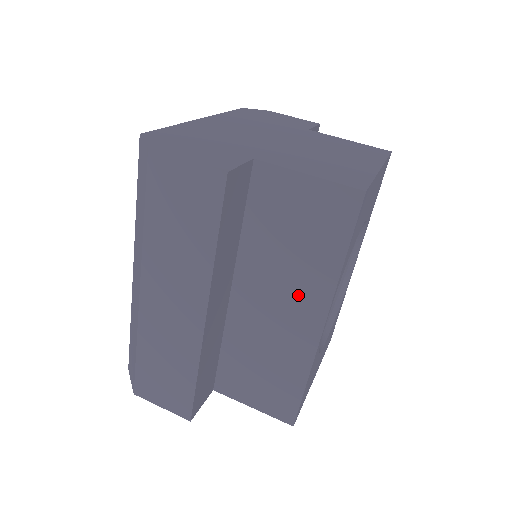
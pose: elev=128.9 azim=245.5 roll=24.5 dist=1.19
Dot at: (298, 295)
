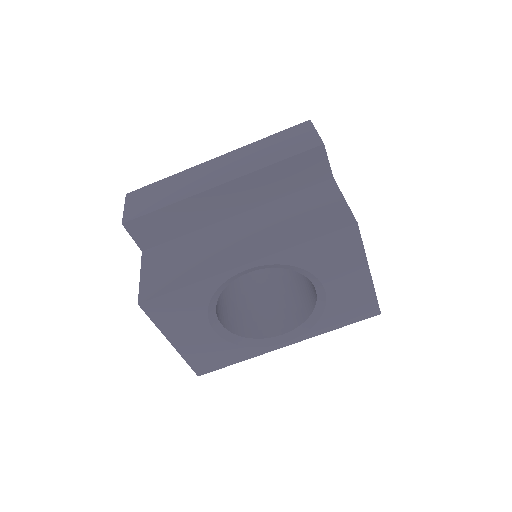
Dot at: (259, 241)
